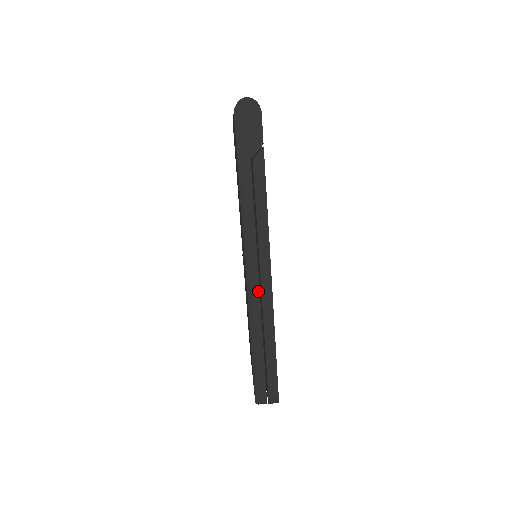
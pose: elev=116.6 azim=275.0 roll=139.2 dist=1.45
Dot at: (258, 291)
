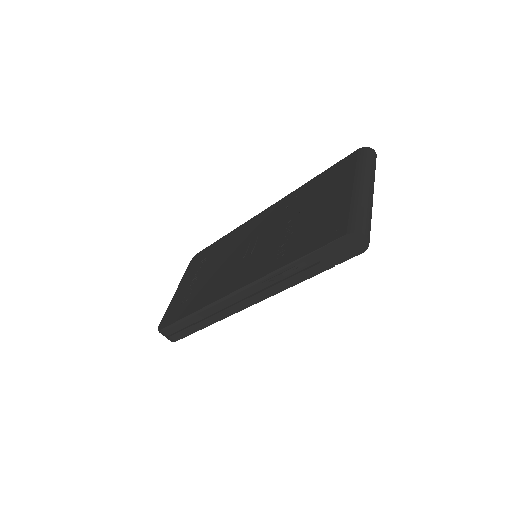
Dot at: (228, 305)
